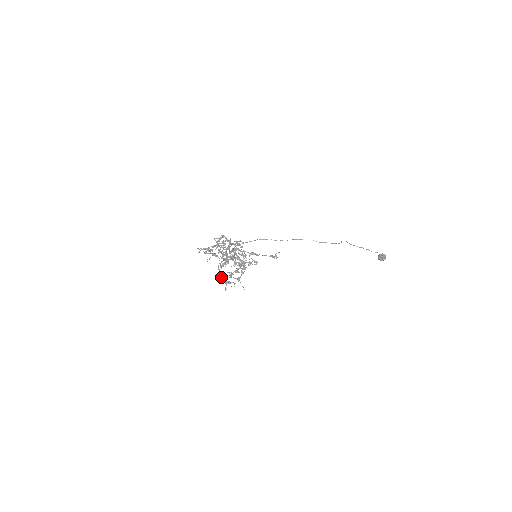
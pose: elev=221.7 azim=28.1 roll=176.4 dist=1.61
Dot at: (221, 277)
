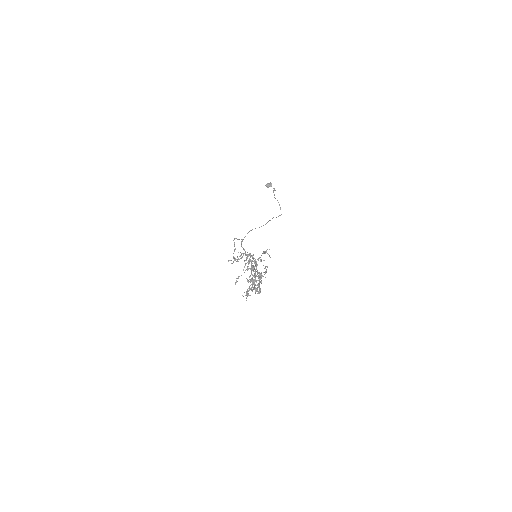
Dot at: (246, 292)
